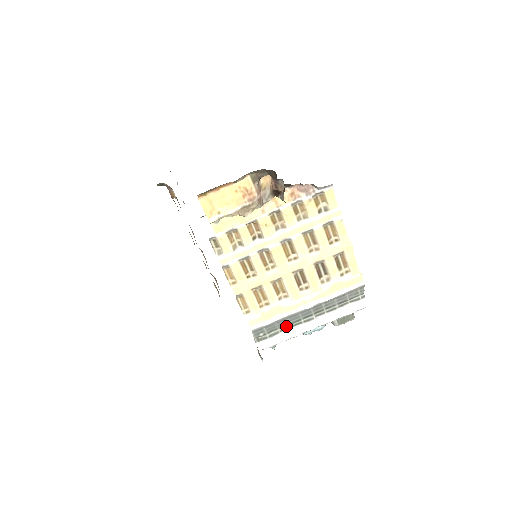
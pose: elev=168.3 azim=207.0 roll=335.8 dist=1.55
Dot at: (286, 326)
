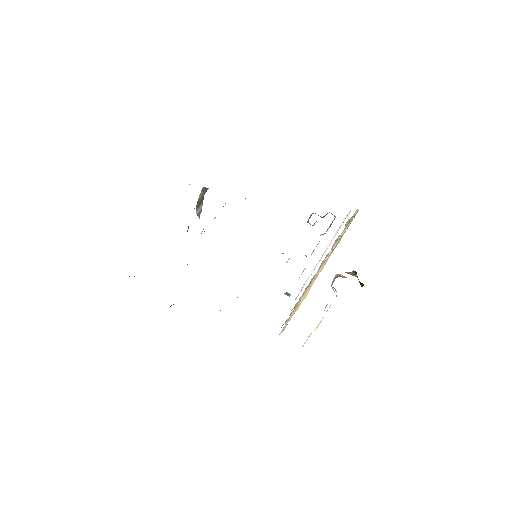
Dot at: occluded
